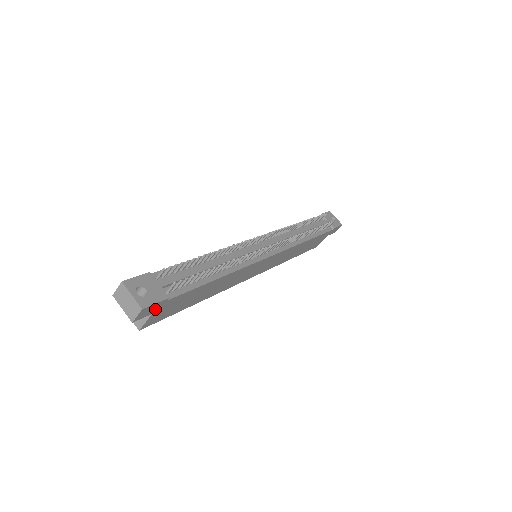
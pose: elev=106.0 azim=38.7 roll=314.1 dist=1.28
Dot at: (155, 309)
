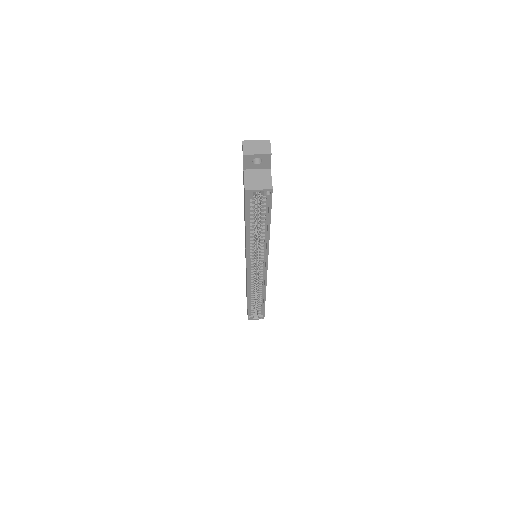
Dot at: occluded
